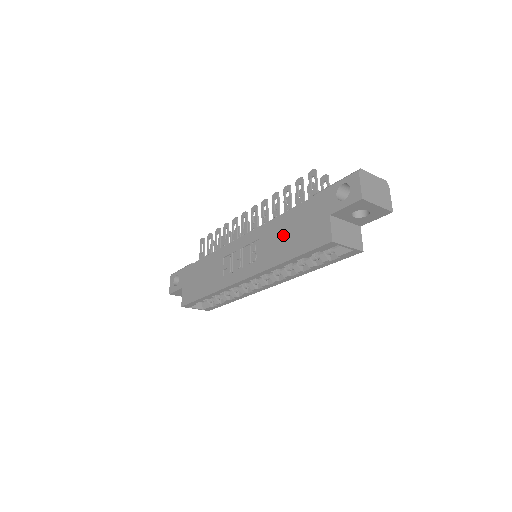
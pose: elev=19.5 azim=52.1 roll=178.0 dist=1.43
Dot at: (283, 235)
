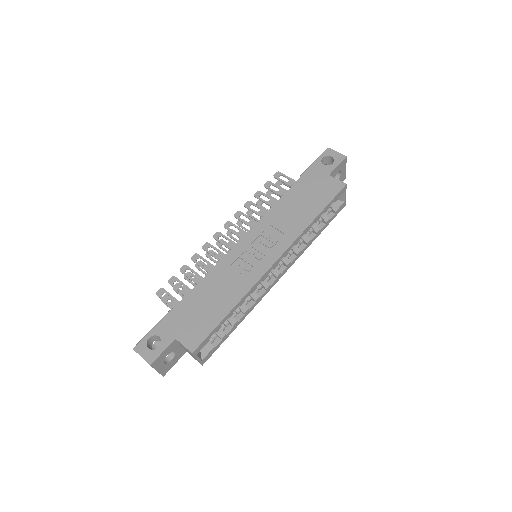
Dot at: (296, 207)
